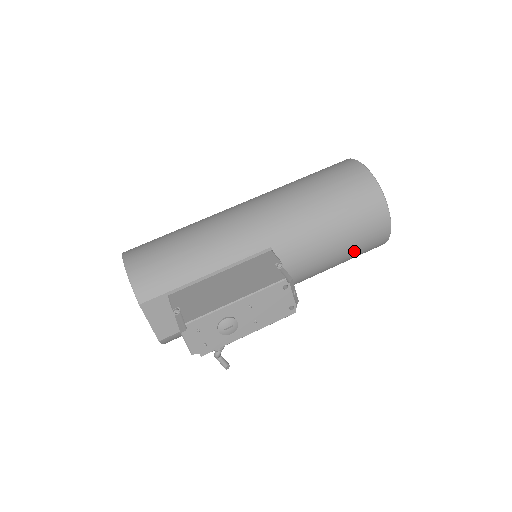
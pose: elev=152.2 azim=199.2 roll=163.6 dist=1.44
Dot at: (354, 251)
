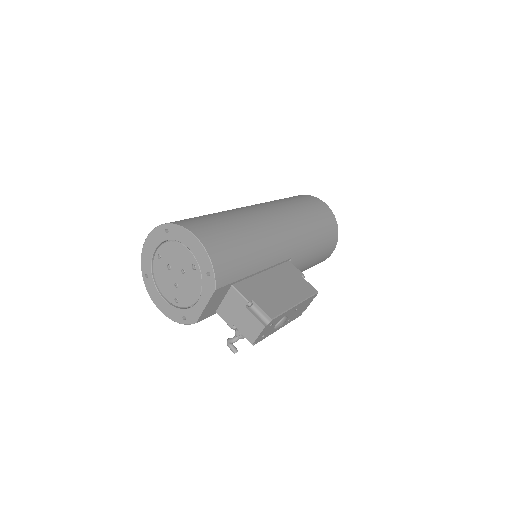
Dot at: occluded
